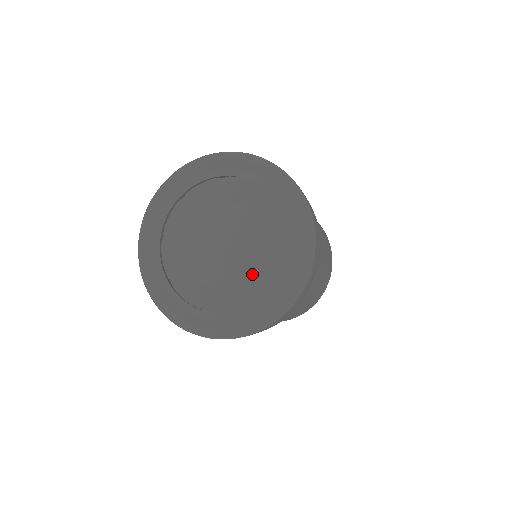
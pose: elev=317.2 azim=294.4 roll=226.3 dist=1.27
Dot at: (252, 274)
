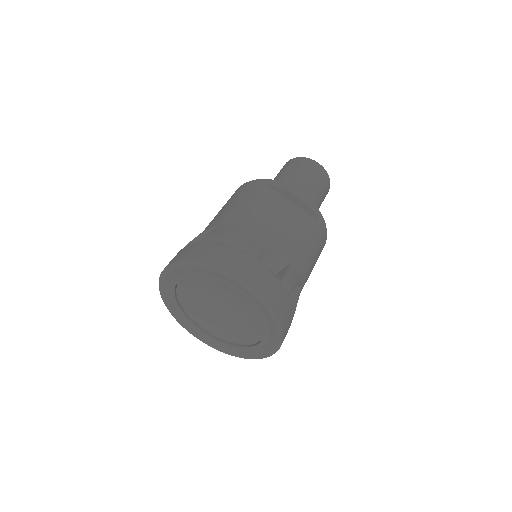
Dot at: (239, 330)
